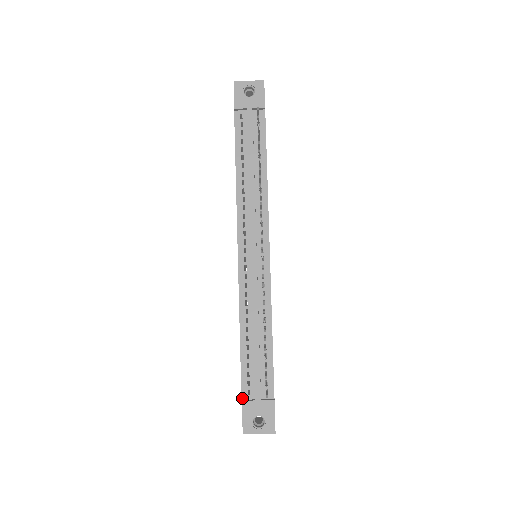
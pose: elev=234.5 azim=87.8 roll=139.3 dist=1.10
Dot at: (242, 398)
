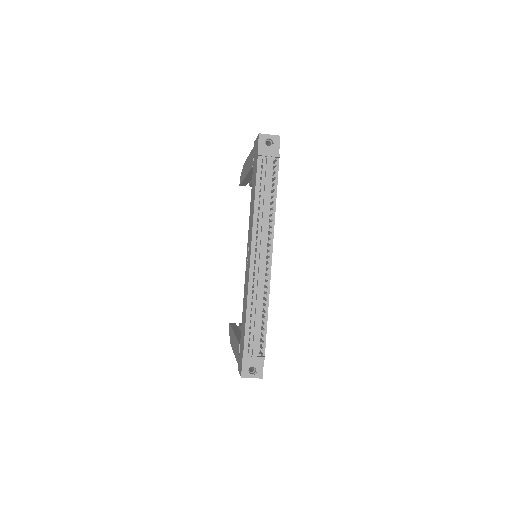
Dot at: (244, 354)
